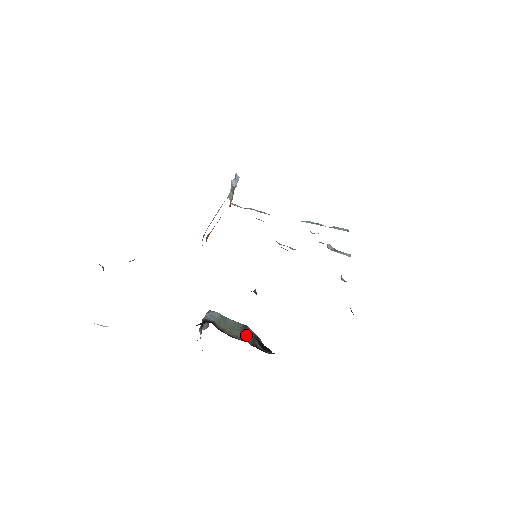
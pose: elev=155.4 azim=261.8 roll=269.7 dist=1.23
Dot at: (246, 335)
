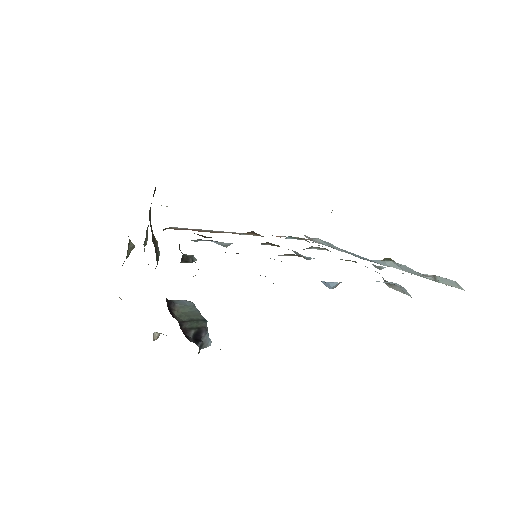
Dot at: (191, 322)
